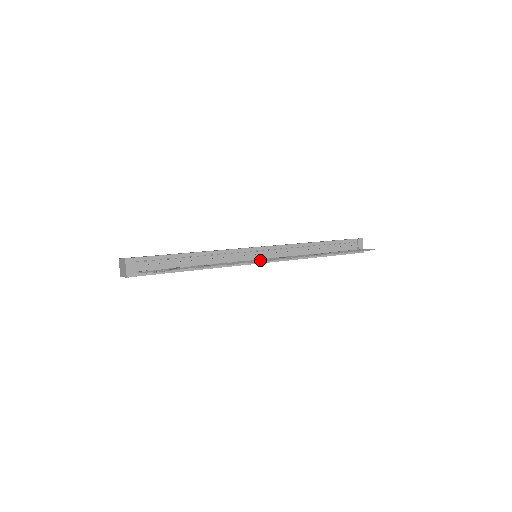
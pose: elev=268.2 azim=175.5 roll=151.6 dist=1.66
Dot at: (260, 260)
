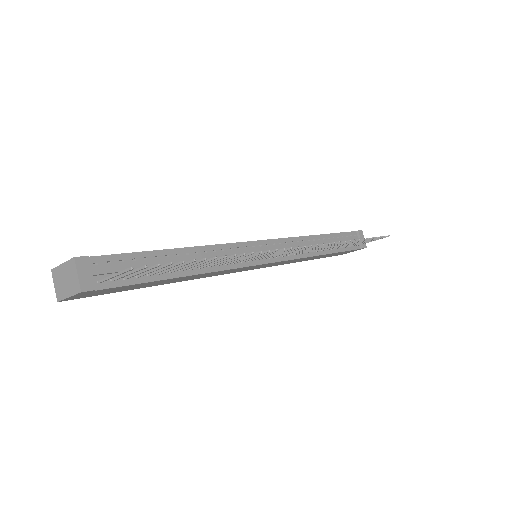
Dot at: (277, 252)
